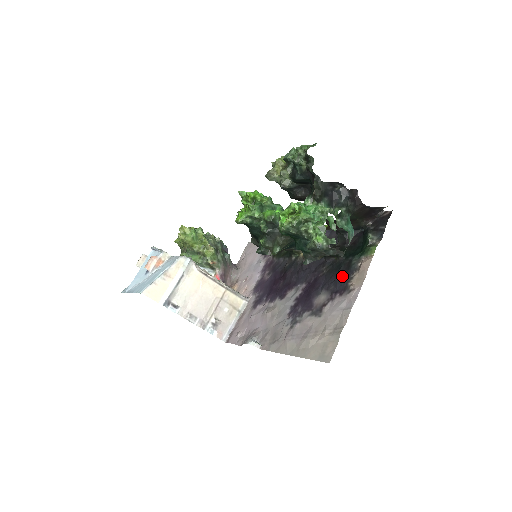
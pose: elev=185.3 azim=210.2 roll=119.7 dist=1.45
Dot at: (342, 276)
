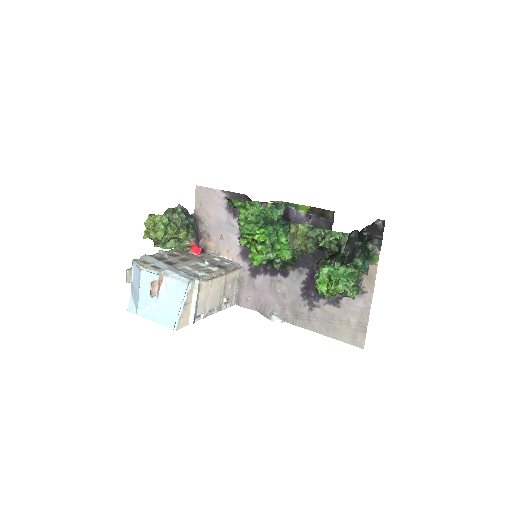
Dot at: occluded
